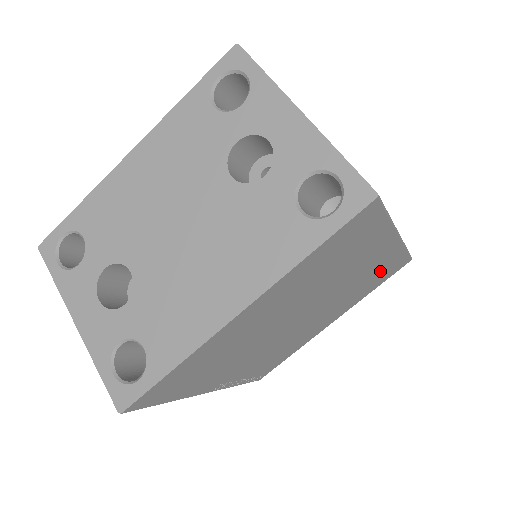
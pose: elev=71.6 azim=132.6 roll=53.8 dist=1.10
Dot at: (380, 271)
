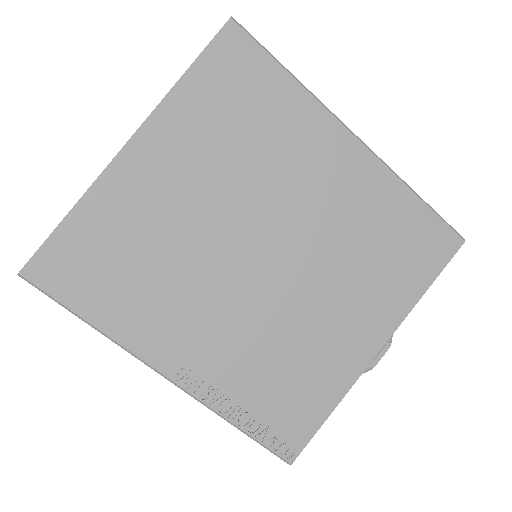
Dot at: (388, 224)
